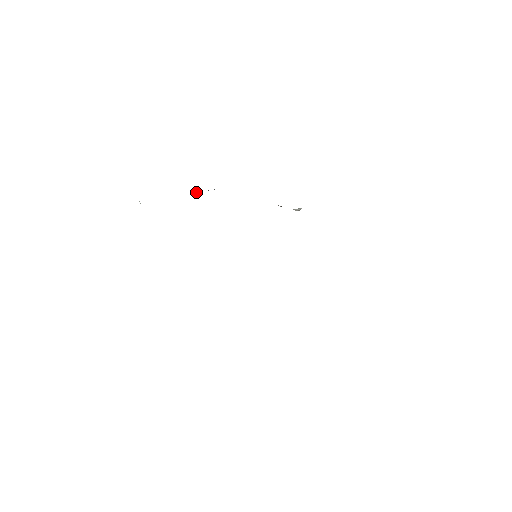
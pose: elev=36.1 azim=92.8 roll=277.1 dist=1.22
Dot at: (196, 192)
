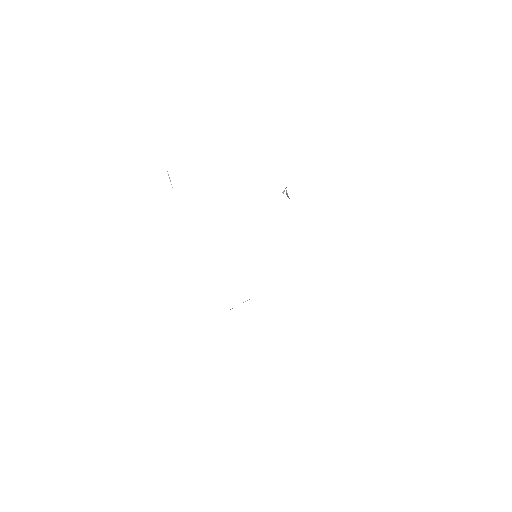
Dot at: occluded
